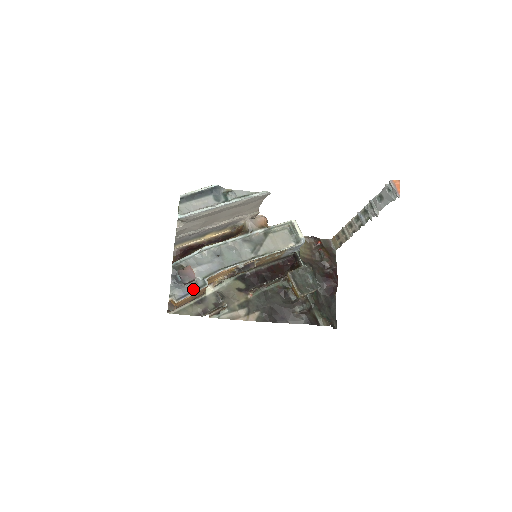
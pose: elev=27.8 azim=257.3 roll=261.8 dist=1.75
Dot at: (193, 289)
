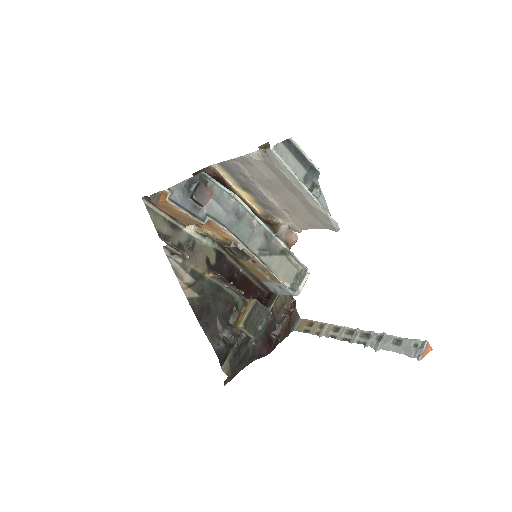
Dot at: (191, 210)
